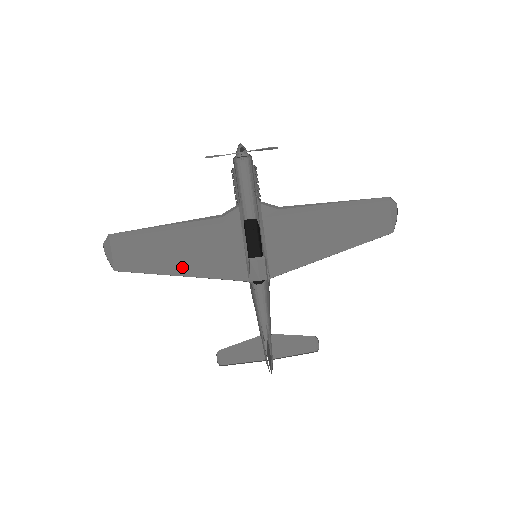
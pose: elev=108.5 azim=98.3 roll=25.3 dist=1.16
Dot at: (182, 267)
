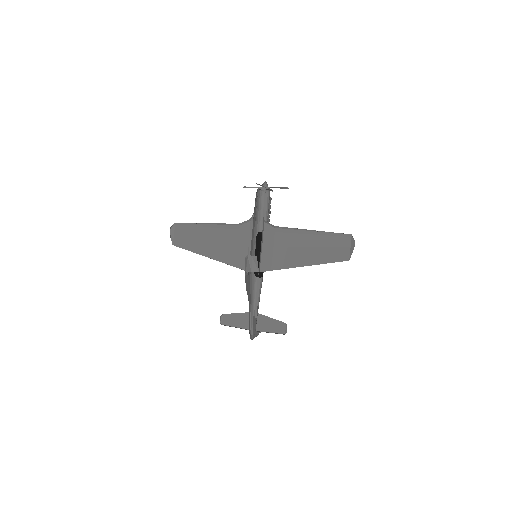
Dot at: (209, 252)
